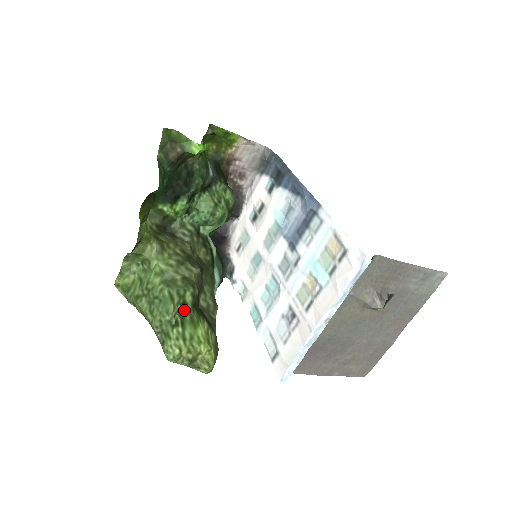
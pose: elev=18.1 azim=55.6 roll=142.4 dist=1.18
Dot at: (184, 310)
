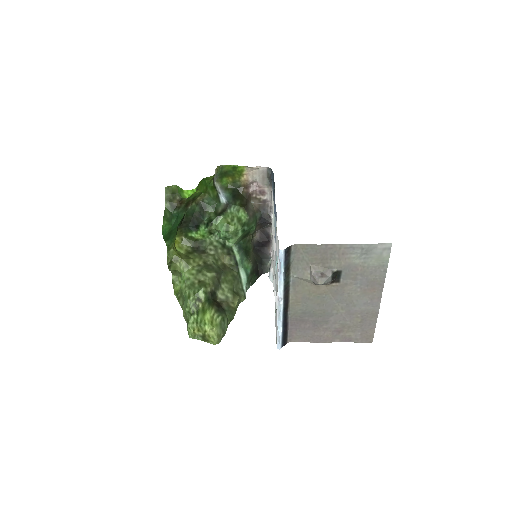
Dot at: (199, 303)
